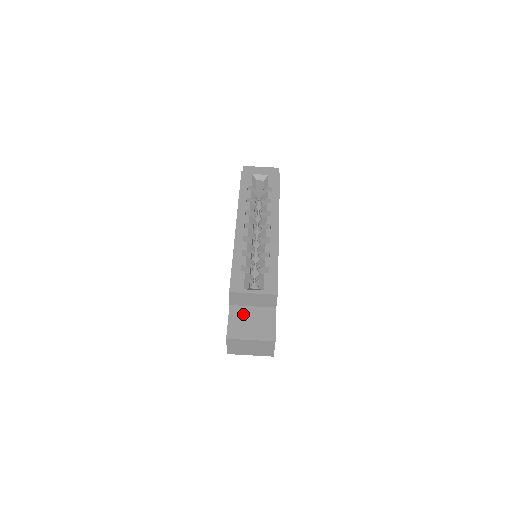
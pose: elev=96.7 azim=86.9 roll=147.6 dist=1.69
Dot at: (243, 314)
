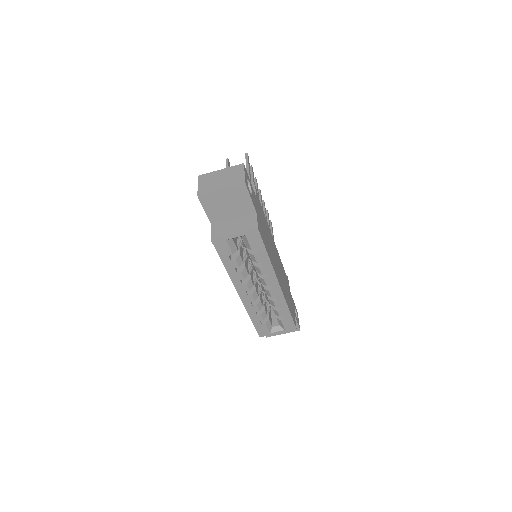
Dot at: occluded
